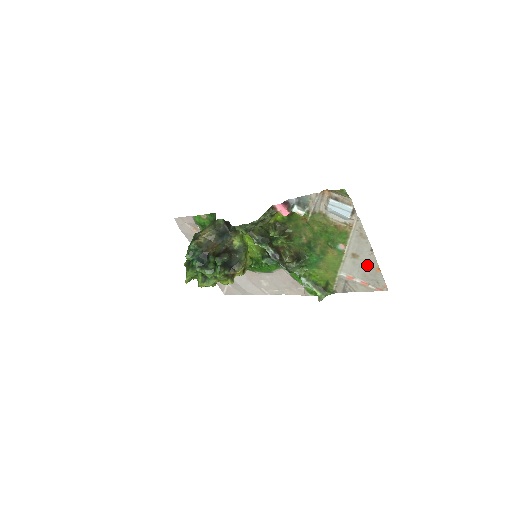
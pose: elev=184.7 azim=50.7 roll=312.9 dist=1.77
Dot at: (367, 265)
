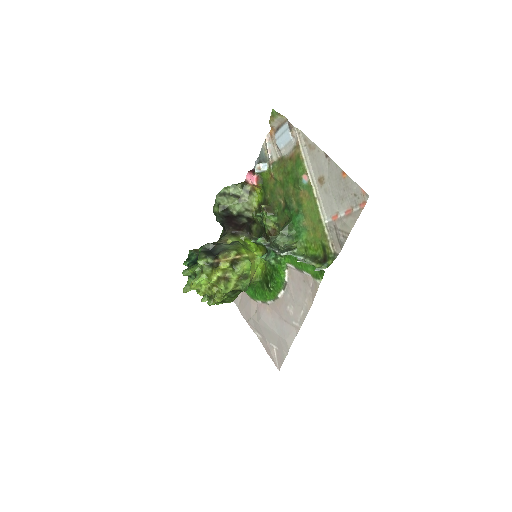
Dot at: (335, 181)
